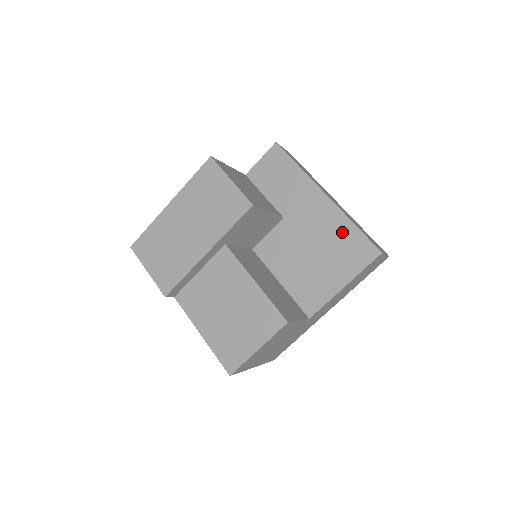
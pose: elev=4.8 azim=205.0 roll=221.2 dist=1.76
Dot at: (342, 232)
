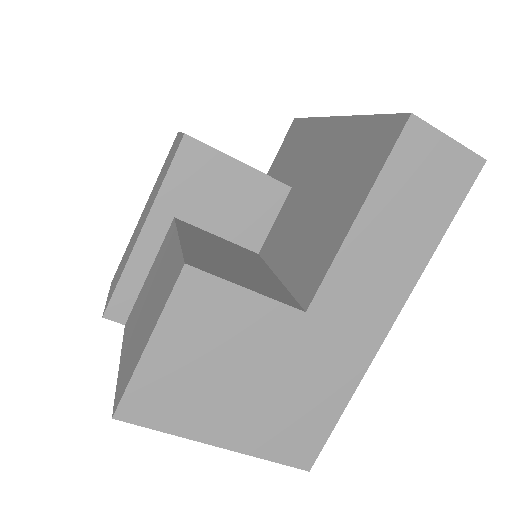
Dot at: (353, 140)
